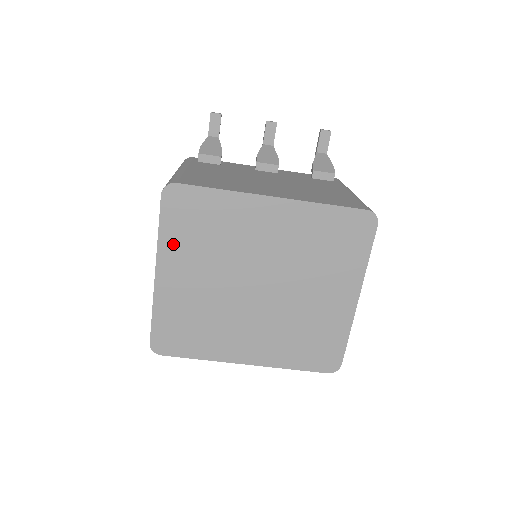
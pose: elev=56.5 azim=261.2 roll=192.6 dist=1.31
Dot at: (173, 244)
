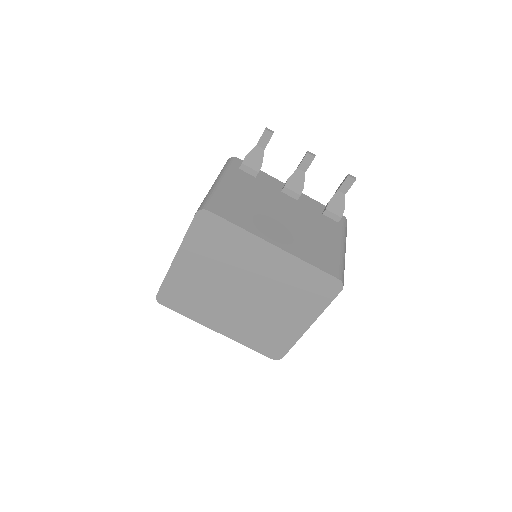
Dot at: (193, 246)
